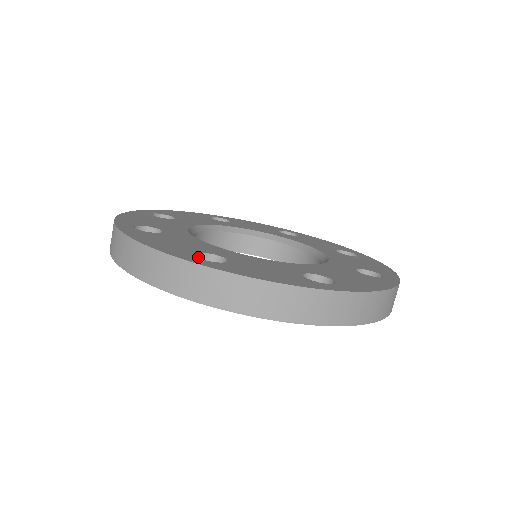
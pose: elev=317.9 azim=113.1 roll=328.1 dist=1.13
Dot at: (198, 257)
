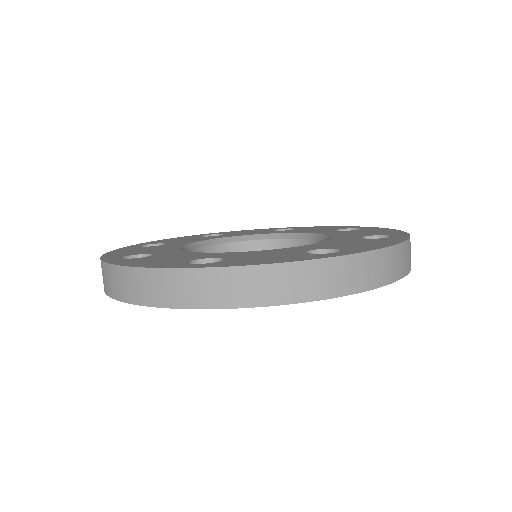
Dot at: occluded
